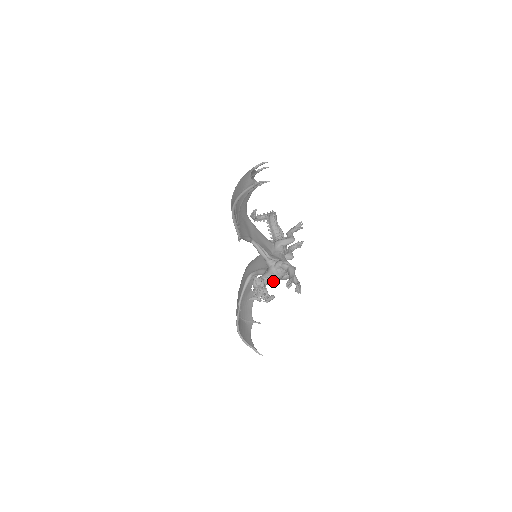
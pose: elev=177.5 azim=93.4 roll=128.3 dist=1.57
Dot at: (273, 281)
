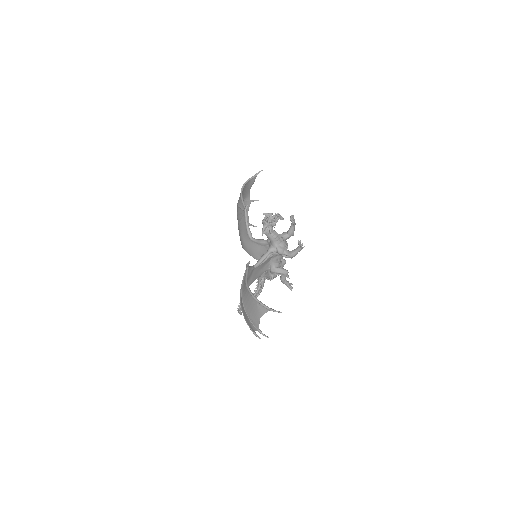
Dot at: (278, 234)
